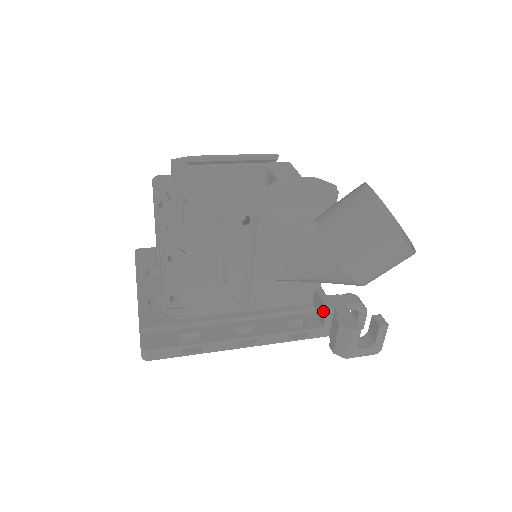
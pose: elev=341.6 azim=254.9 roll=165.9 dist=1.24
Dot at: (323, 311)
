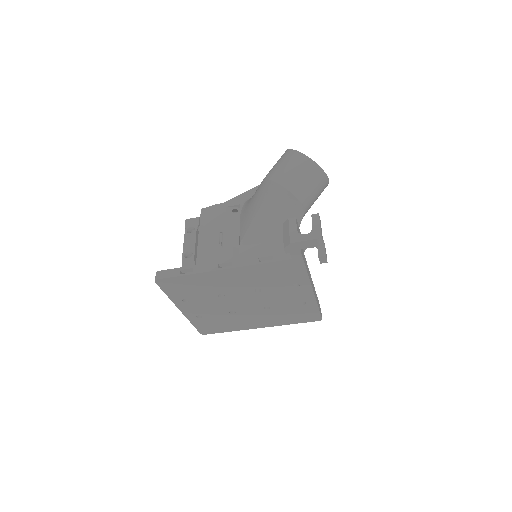
Dot at: occluded
